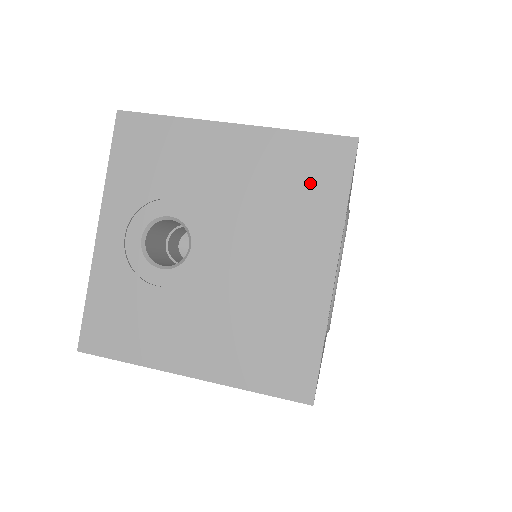
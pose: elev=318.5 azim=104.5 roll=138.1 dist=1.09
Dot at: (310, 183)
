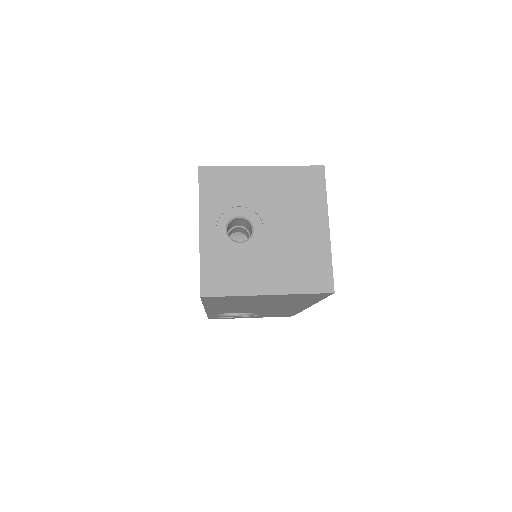
Dot at: (307, 189)
